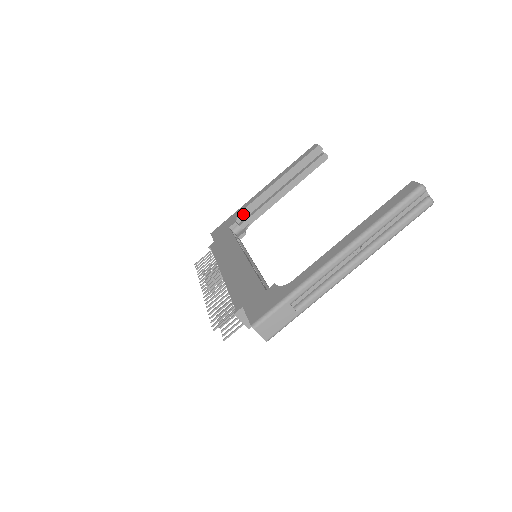
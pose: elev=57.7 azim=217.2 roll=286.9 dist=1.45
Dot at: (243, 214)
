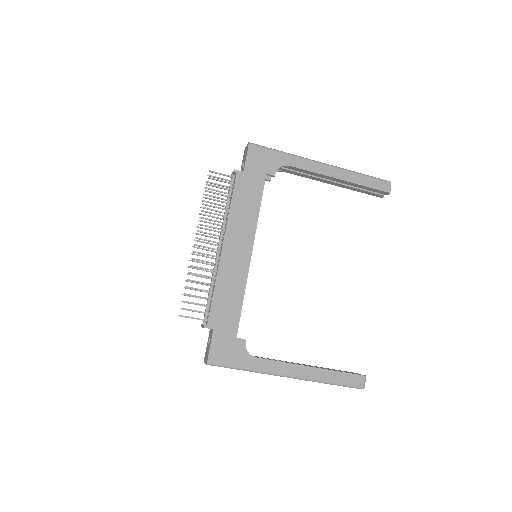
Dot at: (288, 166)
